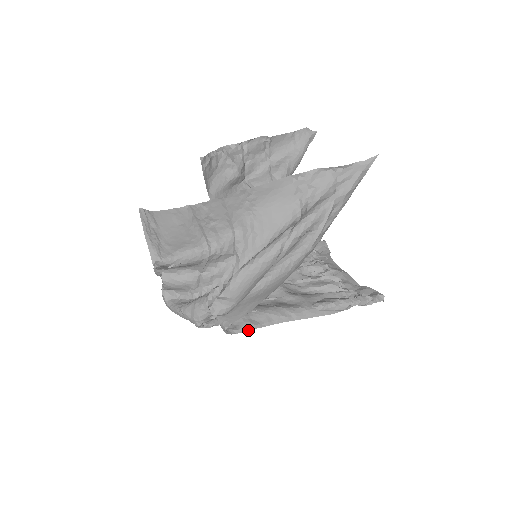
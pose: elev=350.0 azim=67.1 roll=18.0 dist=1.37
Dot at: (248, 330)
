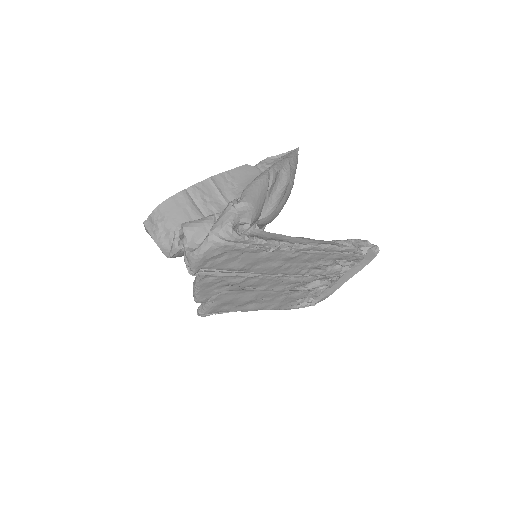
Dot at: (277, 234)
